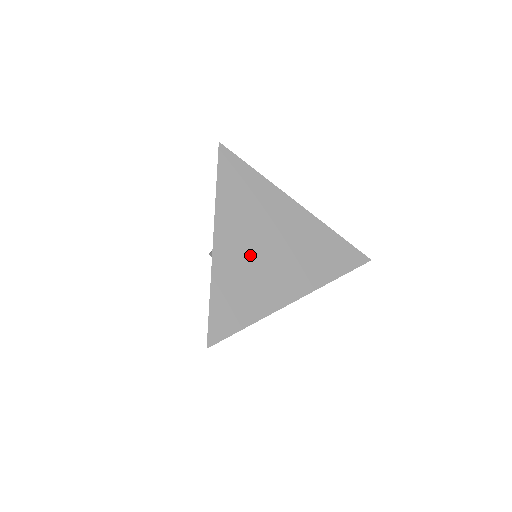
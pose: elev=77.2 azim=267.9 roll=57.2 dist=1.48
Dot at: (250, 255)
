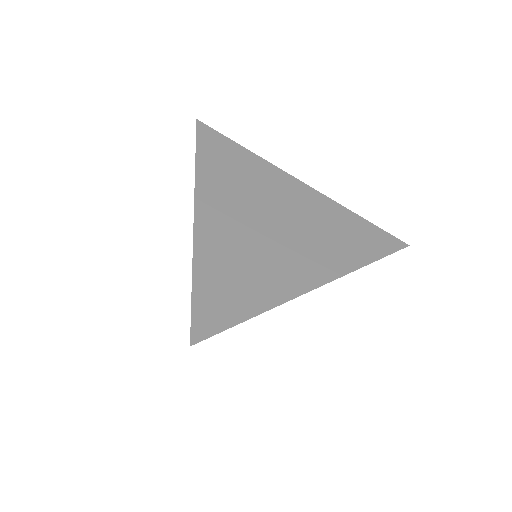
Dot at: (246, 231)
